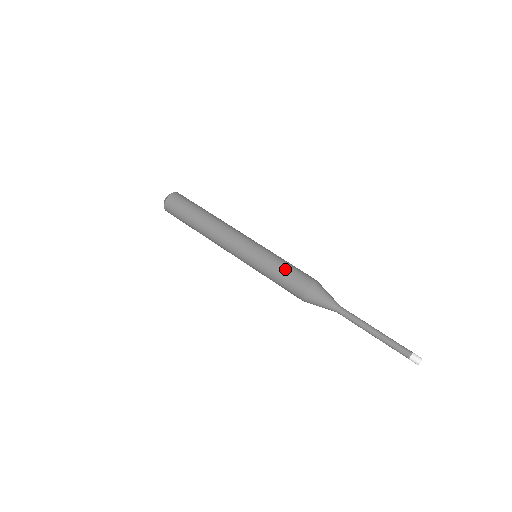
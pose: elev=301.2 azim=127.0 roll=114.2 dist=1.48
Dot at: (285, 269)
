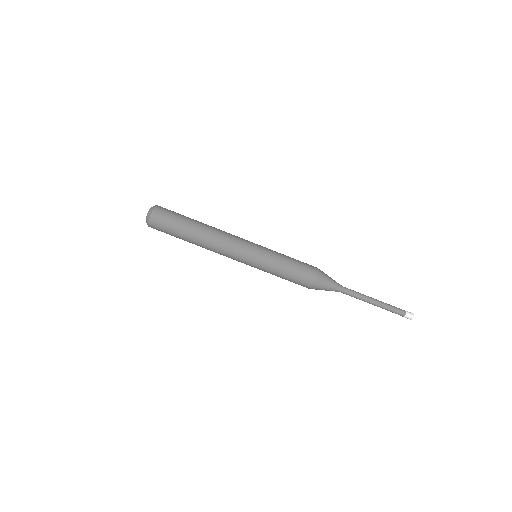
Dot at: (284, 278)
